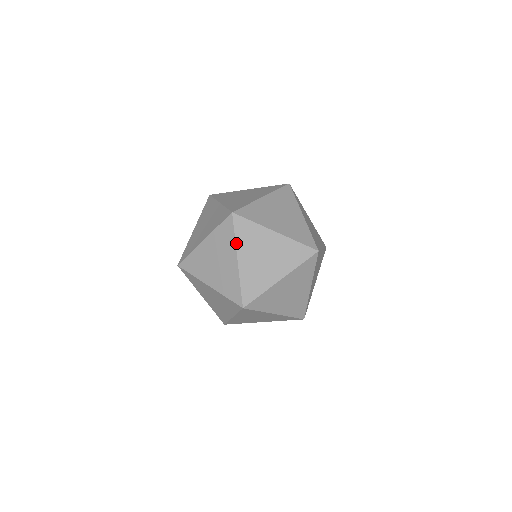
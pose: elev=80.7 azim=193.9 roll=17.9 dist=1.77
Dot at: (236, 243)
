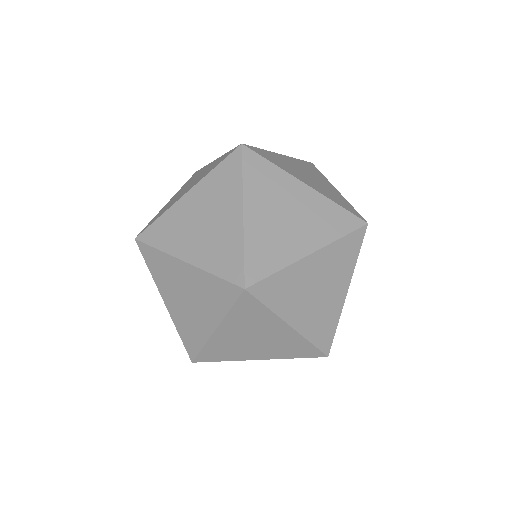
Dot at: (276, 313)
